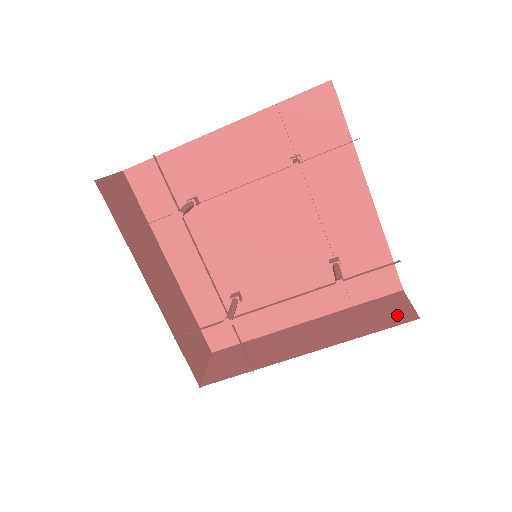
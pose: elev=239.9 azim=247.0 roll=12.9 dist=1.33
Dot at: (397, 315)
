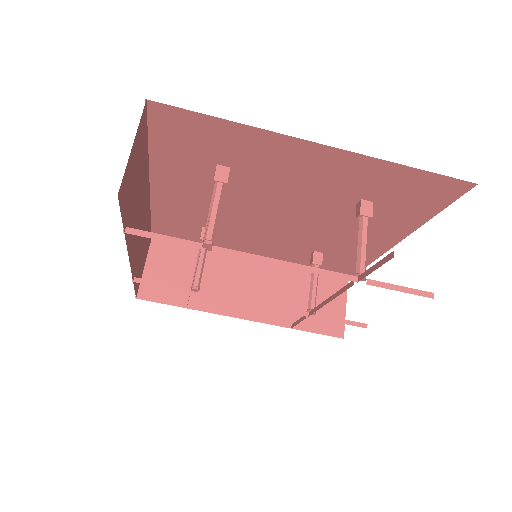
Dot at: occluded
